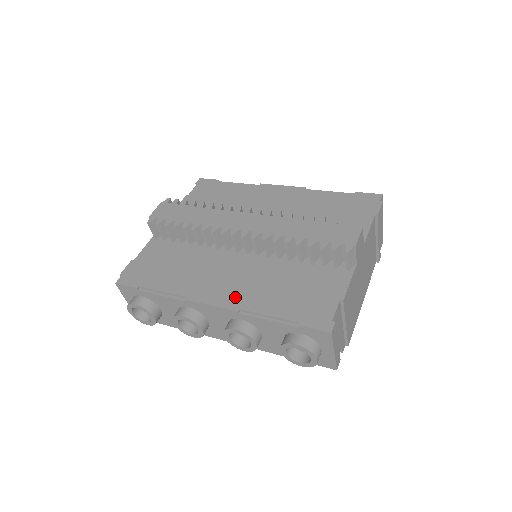
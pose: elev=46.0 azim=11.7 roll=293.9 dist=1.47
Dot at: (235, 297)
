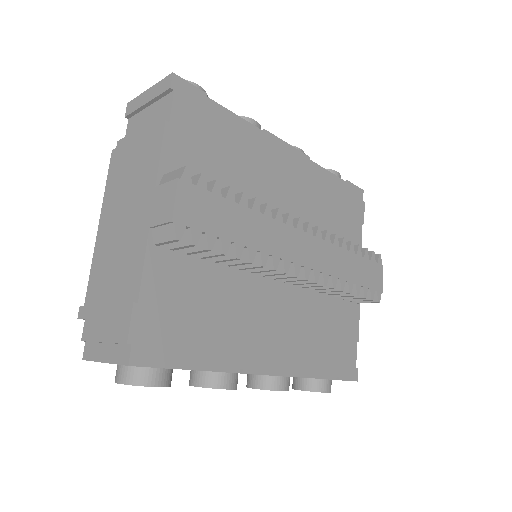
Dot at: (290, 357)
